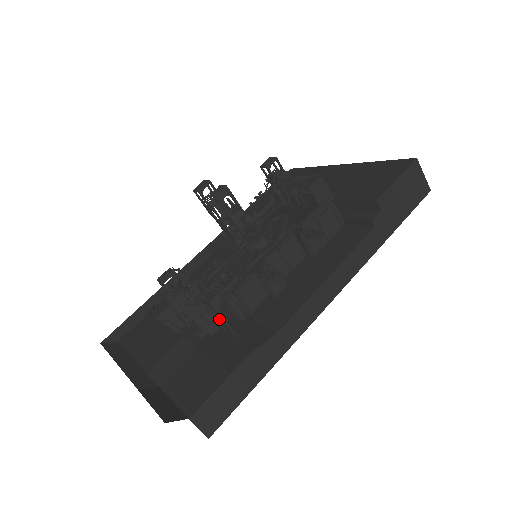
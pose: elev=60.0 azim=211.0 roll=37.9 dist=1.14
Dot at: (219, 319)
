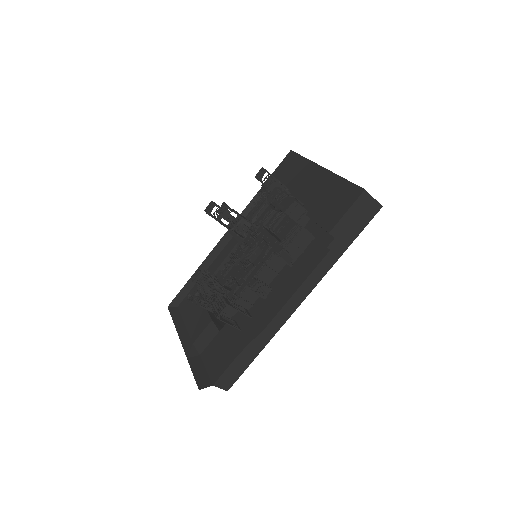
Dot at: (232, 309)
